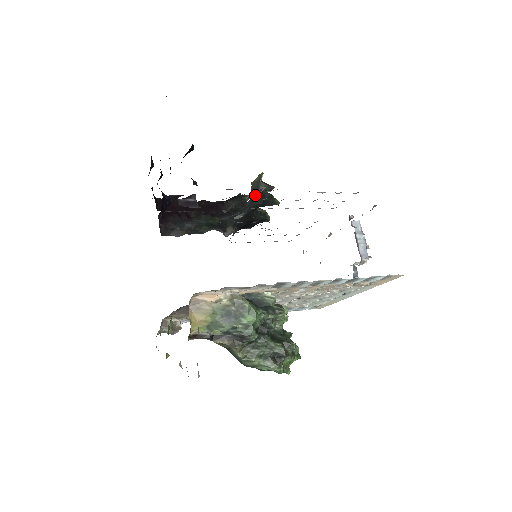
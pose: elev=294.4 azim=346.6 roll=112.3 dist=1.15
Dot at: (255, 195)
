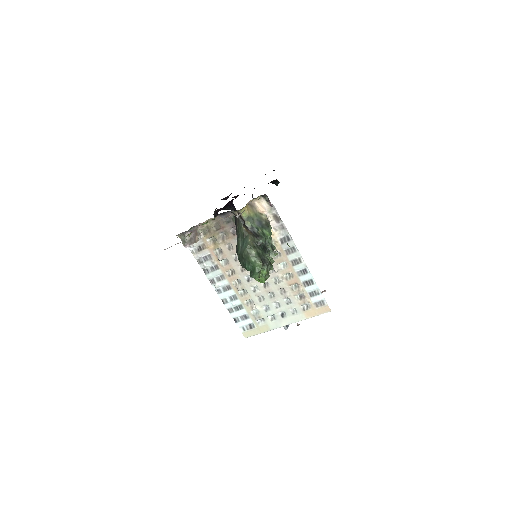
Dot at: occluded
